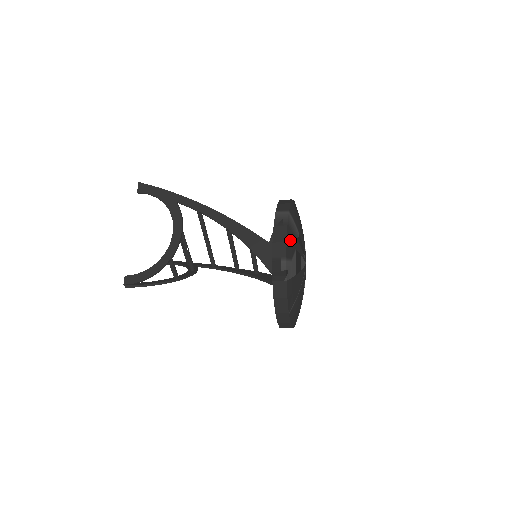
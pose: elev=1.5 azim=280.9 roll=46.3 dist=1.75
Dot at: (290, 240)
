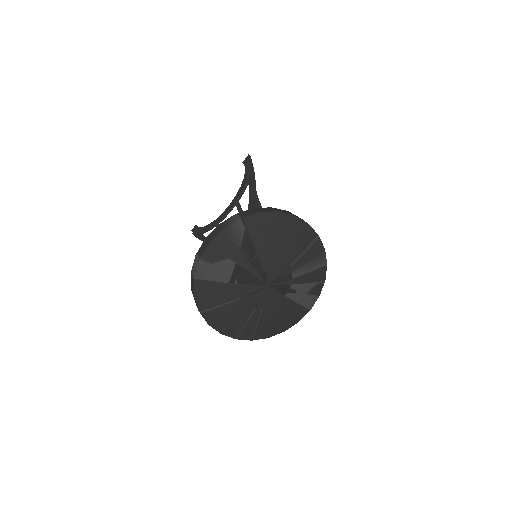
Dot at: (220, 244)
